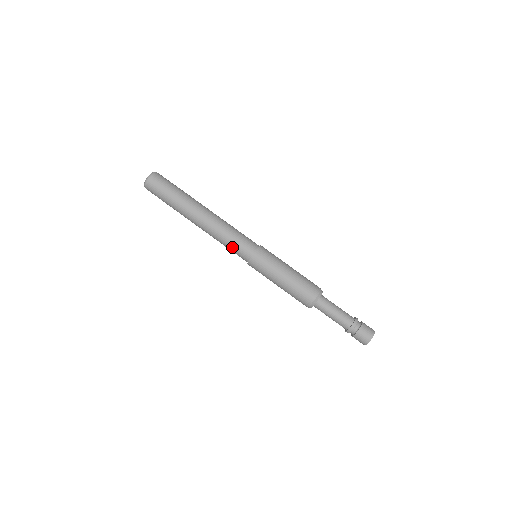
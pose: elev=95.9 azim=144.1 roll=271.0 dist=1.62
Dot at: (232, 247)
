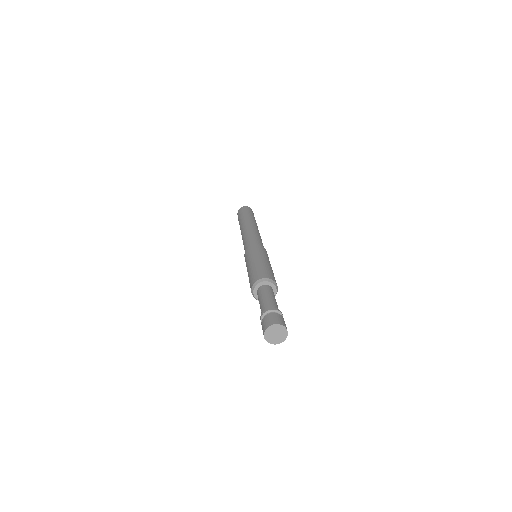
Dot at: (247, 241)
